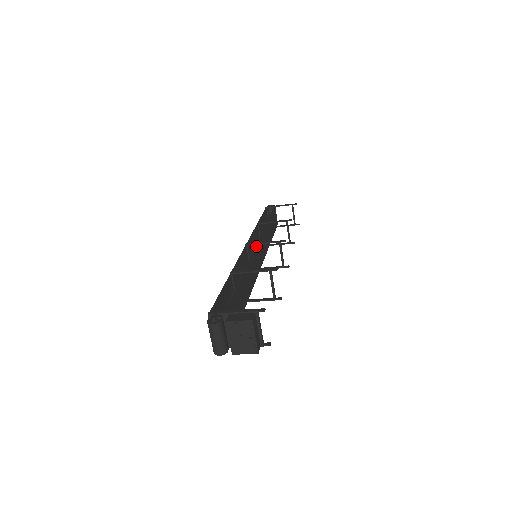
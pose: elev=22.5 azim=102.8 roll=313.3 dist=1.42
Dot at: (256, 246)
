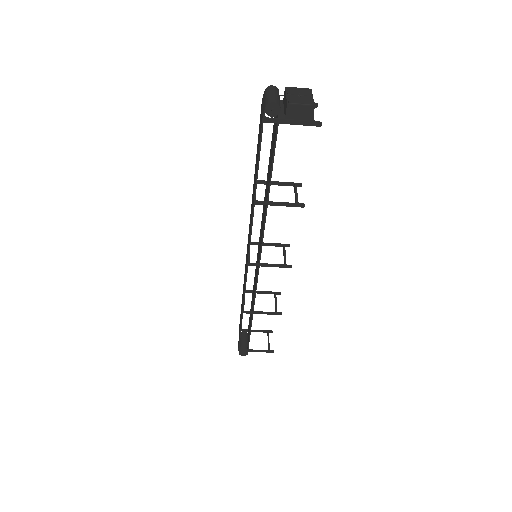
Dot at: occluded
